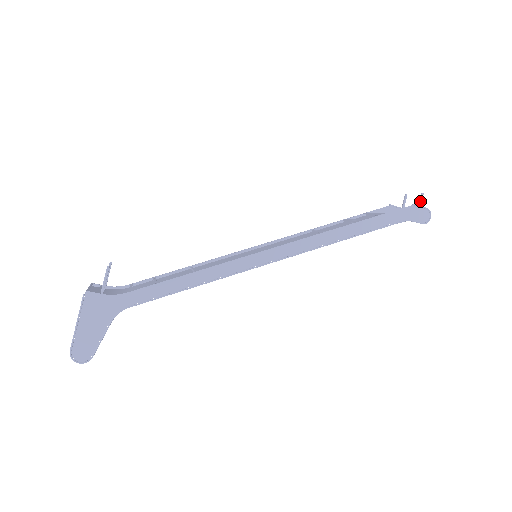
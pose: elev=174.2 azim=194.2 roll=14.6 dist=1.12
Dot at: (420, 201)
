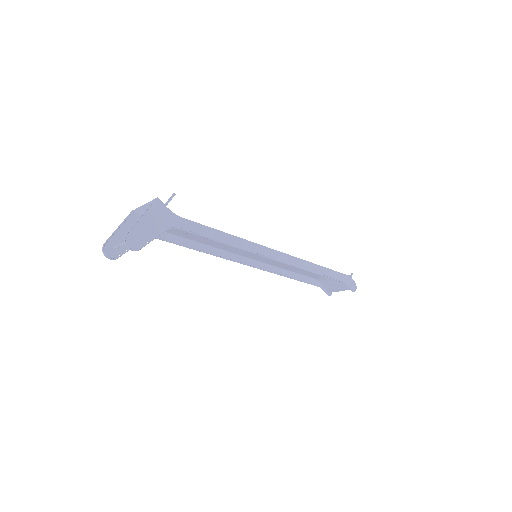
Dot at: occluded
